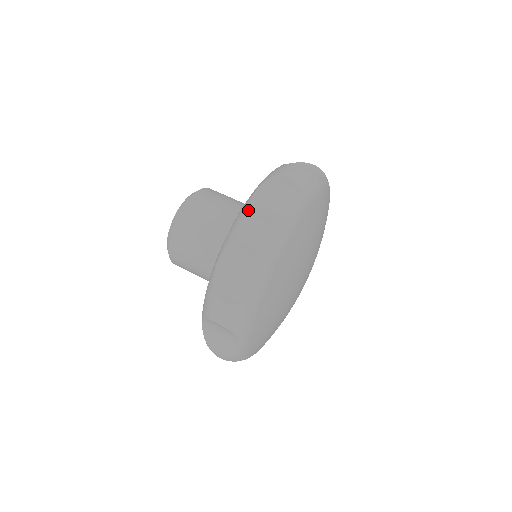
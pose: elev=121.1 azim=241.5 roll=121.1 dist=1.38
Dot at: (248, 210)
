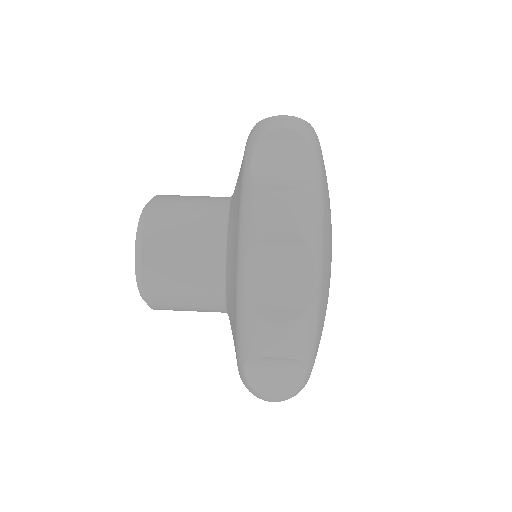
Dot at: (253, 312)
